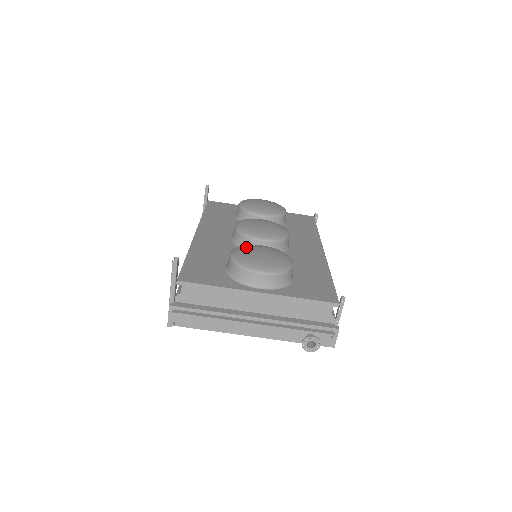
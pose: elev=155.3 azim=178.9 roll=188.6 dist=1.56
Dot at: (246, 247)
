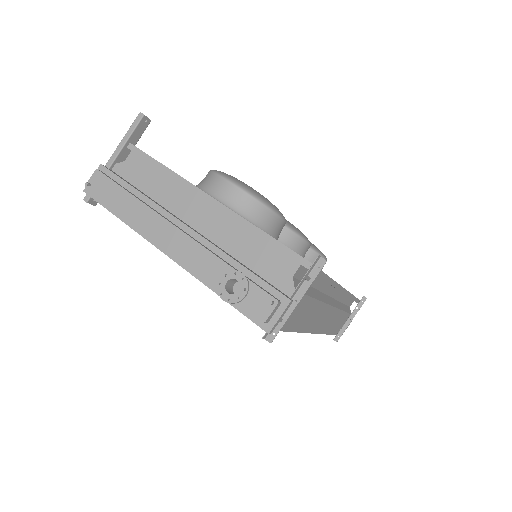
Dot at: occluded
